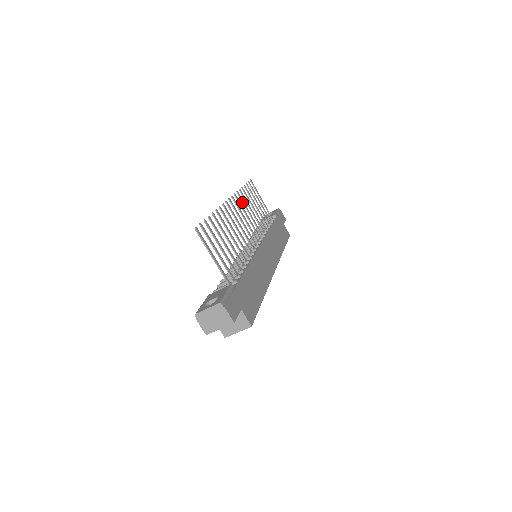
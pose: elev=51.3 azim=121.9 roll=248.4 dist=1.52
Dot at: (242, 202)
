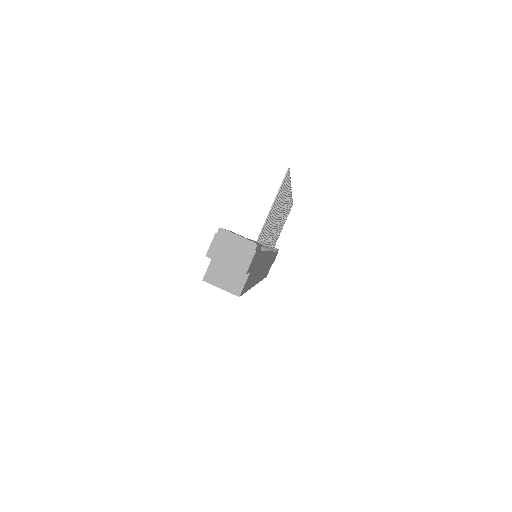
Dot at: (286, 208)
